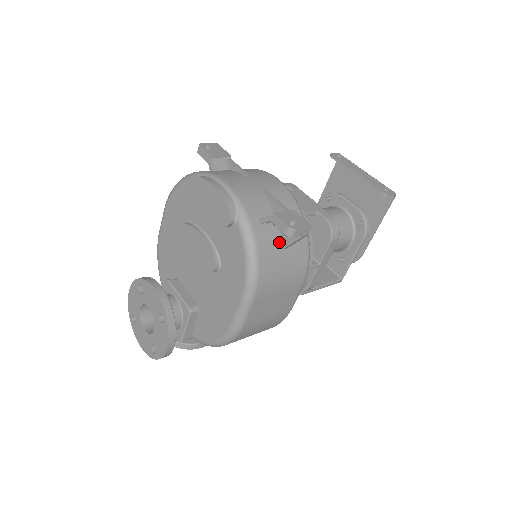
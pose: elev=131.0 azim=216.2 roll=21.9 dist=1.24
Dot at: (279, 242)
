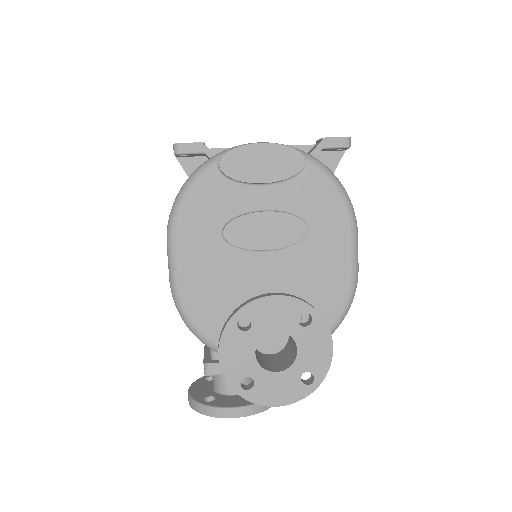
Dot at: occluded
